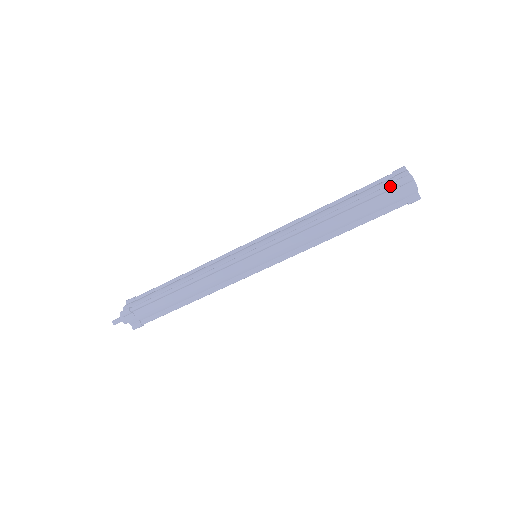
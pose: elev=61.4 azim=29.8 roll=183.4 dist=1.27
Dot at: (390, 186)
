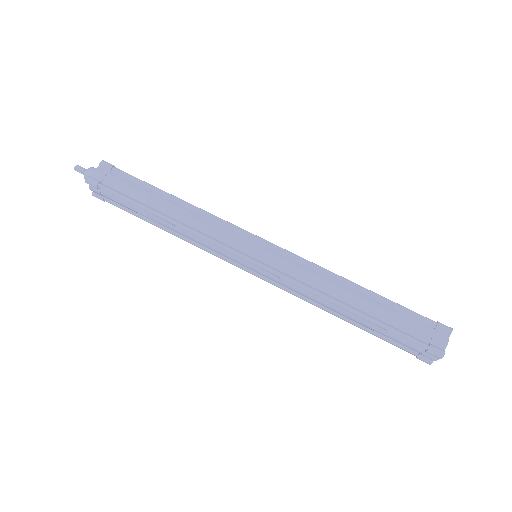
Dot at: (428, 318)
